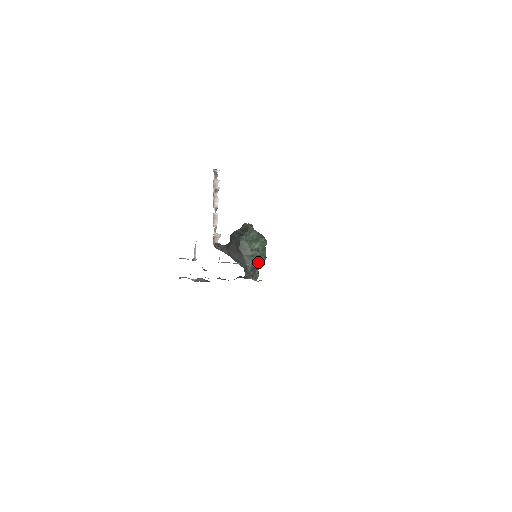
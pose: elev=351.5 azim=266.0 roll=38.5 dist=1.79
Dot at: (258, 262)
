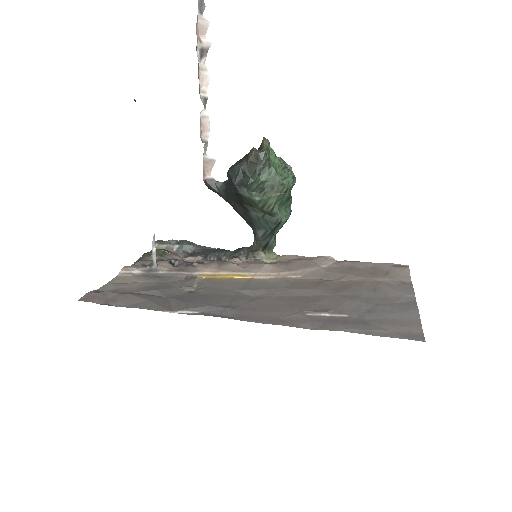
Dot at: (274, 227)
